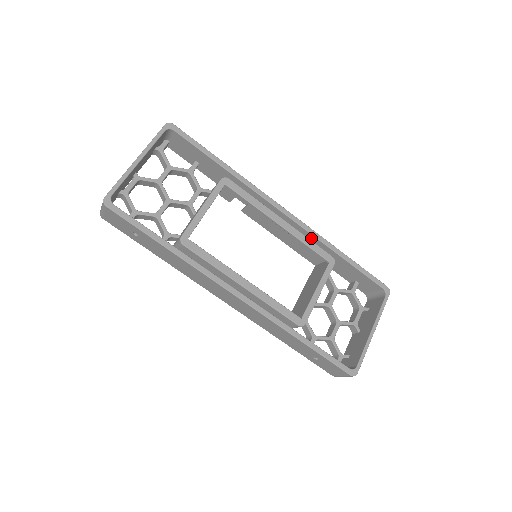
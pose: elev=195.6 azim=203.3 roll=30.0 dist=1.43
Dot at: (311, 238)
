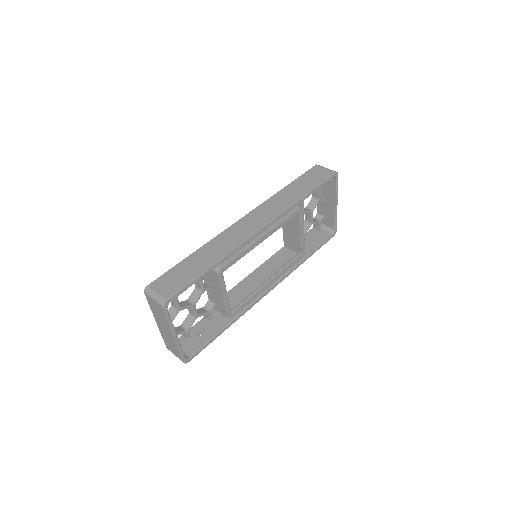
Dot at: occluded
